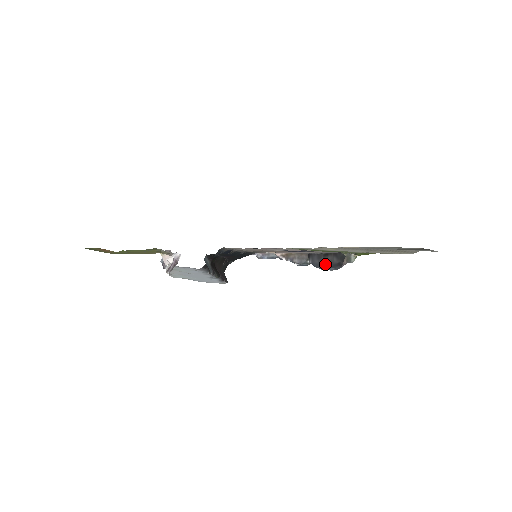
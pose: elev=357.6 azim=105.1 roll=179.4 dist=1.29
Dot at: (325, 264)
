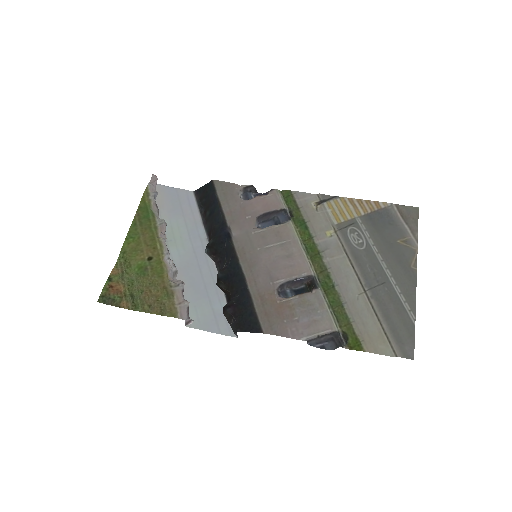
Dot at: (321, 341)
